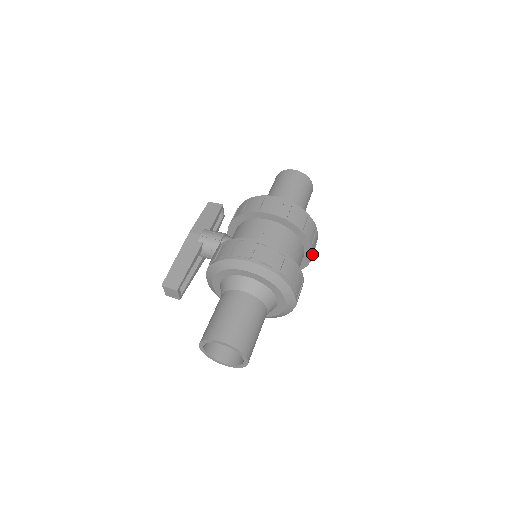
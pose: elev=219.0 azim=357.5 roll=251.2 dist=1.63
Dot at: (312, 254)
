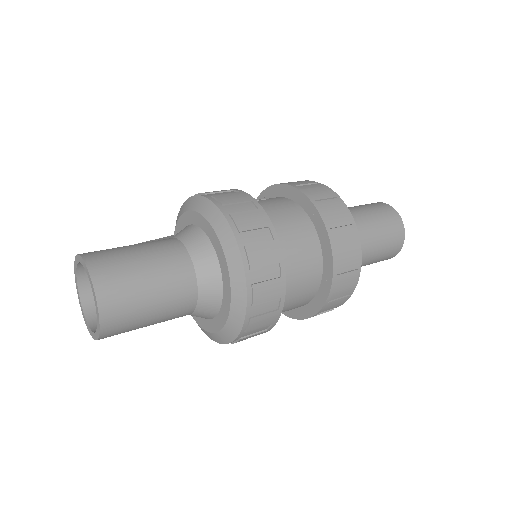
Dot at: (332, 263)
